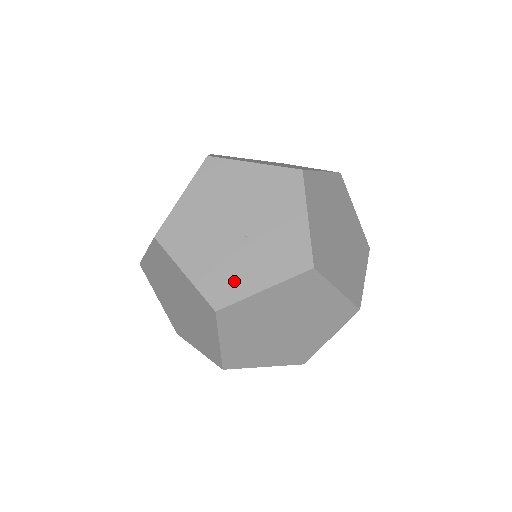
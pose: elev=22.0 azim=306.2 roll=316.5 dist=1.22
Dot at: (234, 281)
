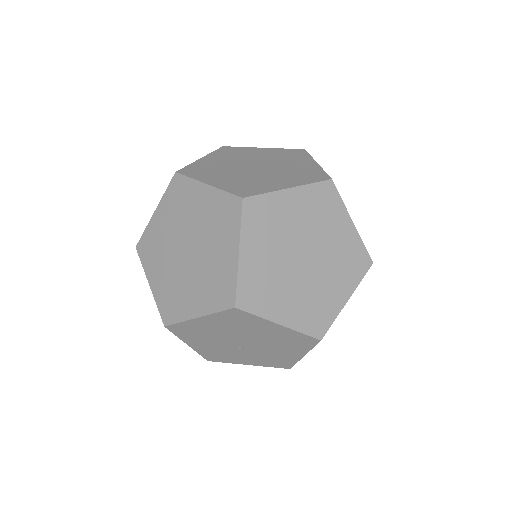
Dot at: occluded
